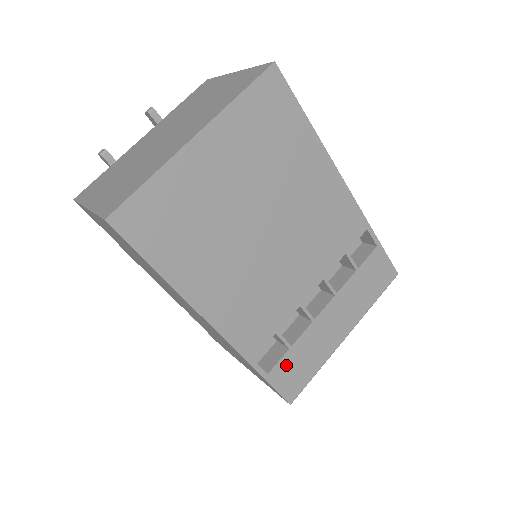
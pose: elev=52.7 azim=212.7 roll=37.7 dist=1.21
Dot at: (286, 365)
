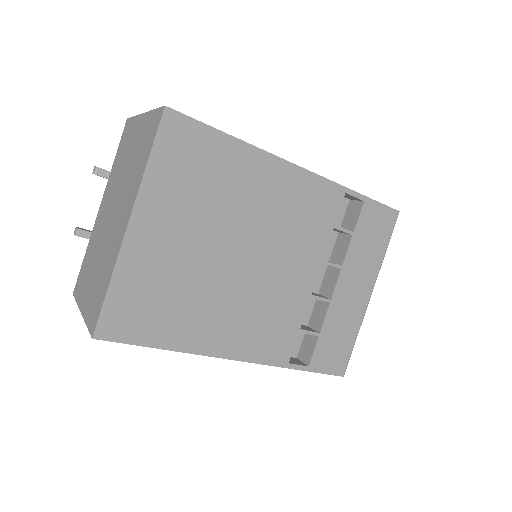
Dot at: (322, 350)
